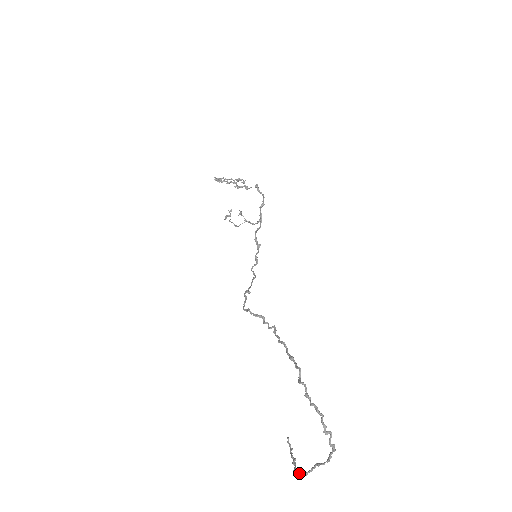
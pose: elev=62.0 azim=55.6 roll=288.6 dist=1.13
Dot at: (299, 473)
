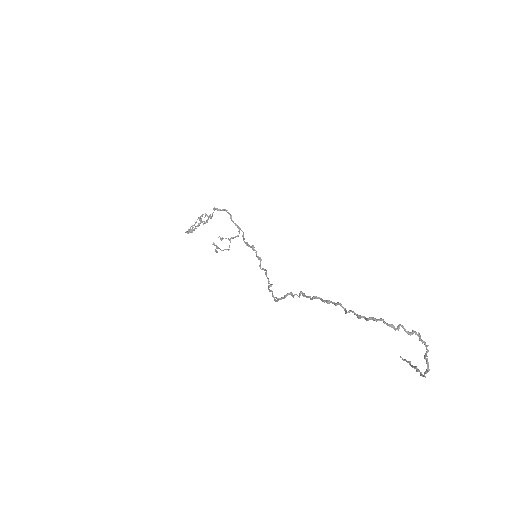
Dot at: (424, 374)
